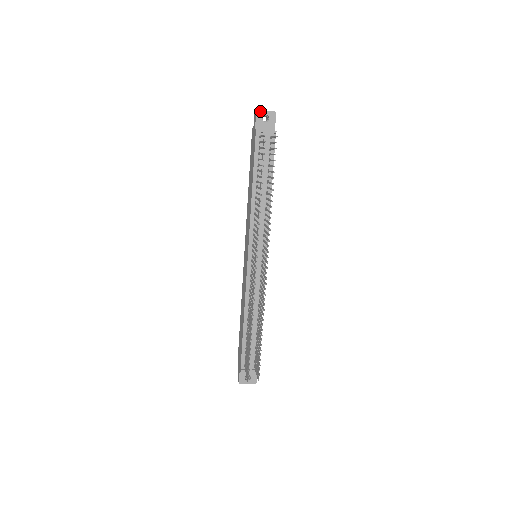
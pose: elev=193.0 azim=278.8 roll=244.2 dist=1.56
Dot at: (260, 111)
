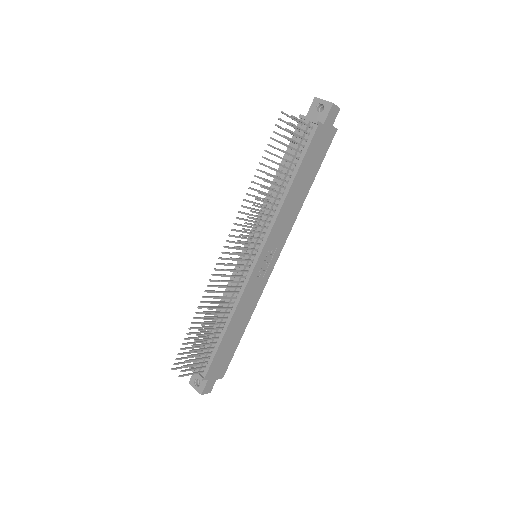
Dot at: (318, 99)
